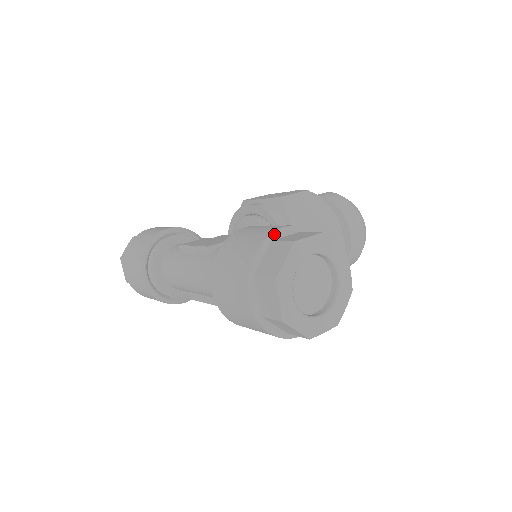
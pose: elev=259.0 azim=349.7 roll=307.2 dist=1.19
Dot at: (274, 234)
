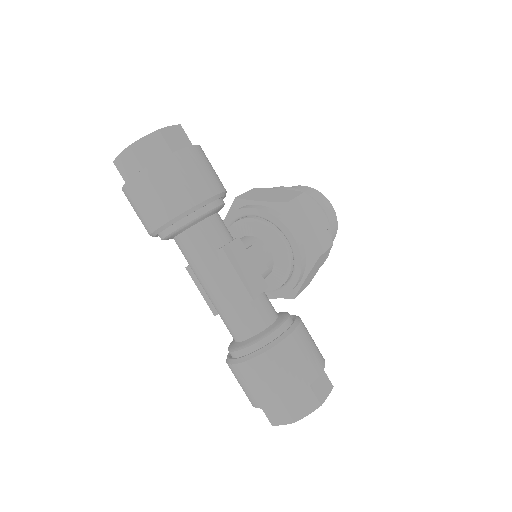
Dot at: (314, 381)
